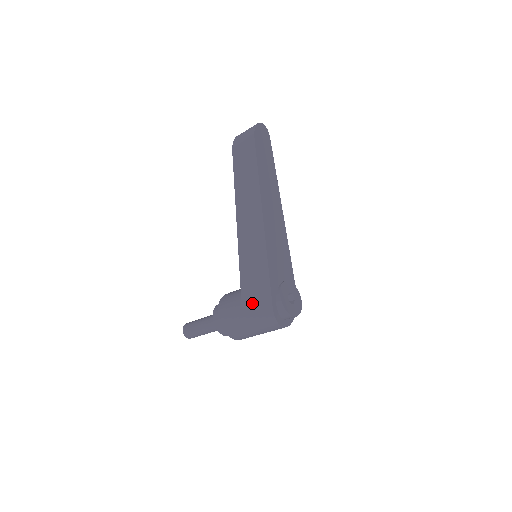
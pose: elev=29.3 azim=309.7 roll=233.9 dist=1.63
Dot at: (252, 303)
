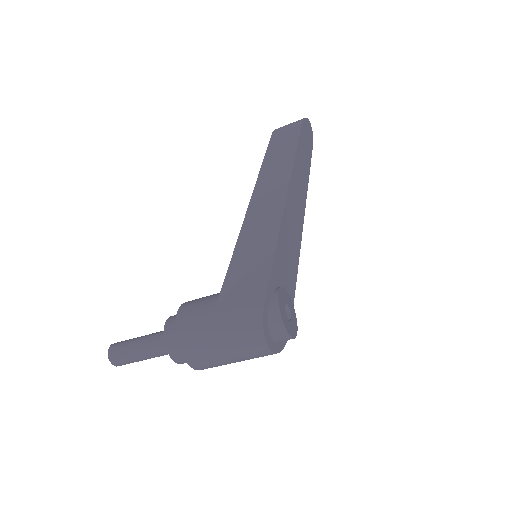
Dot at: (235, 295)
